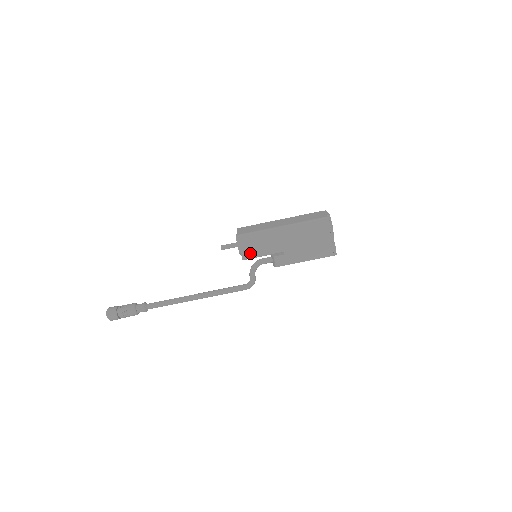
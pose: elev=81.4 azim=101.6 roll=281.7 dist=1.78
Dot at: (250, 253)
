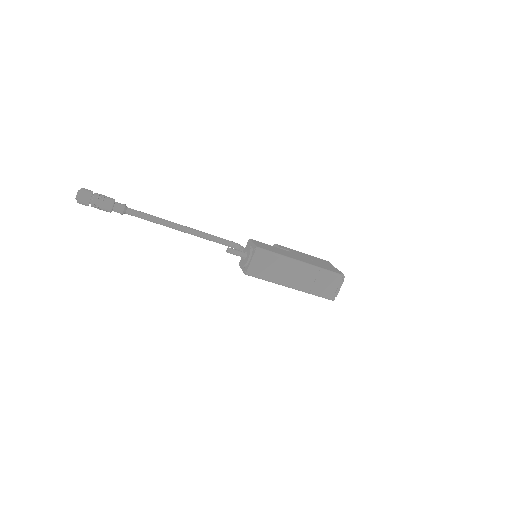
Dot at: occluded
